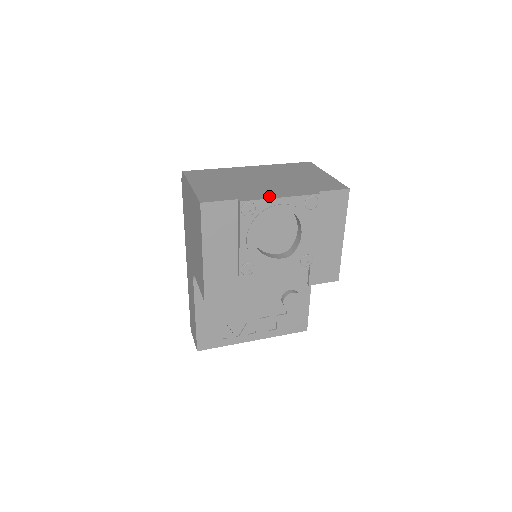
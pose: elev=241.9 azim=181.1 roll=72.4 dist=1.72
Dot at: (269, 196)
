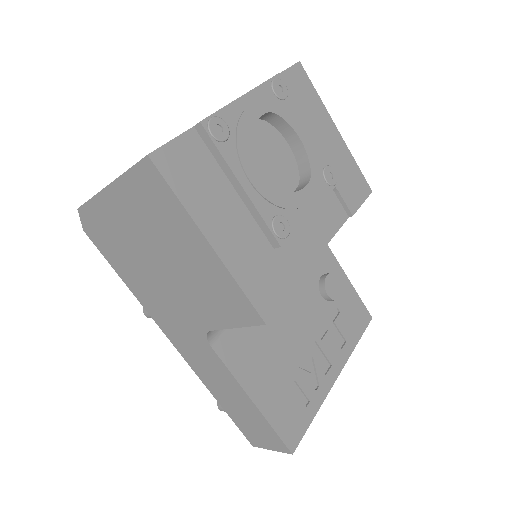
Dot at: occluded
